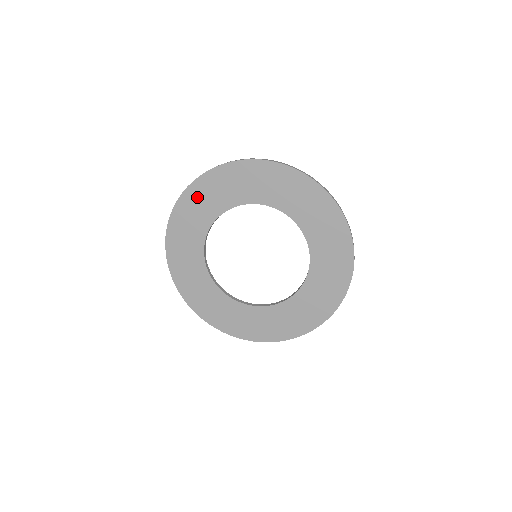
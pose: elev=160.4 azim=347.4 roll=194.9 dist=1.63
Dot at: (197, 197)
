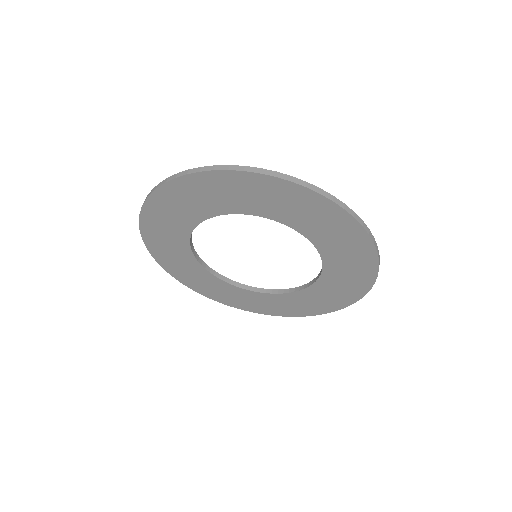
Dot at: (283, 194)
